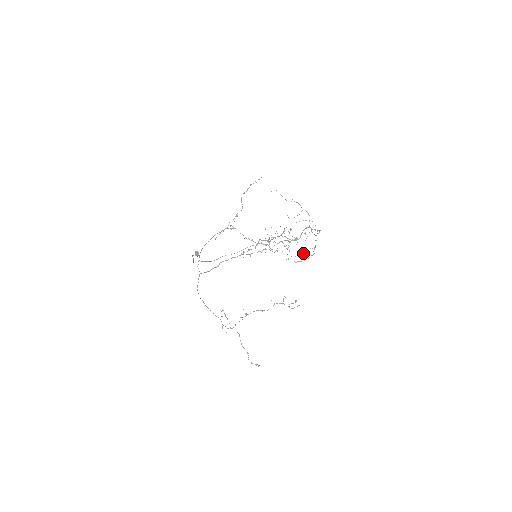
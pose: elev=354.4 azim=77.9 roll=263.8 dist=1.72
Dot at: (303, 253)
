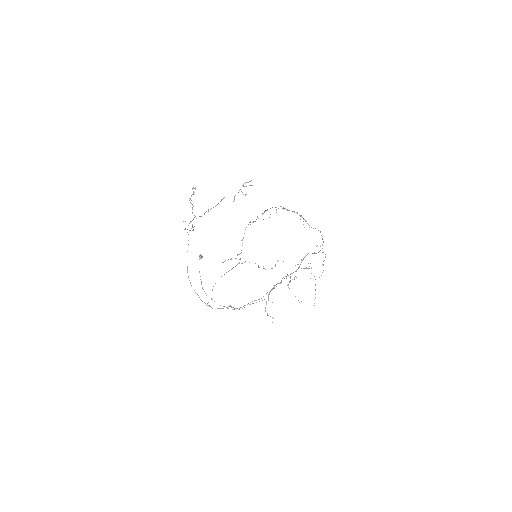
Dot at: occluded
